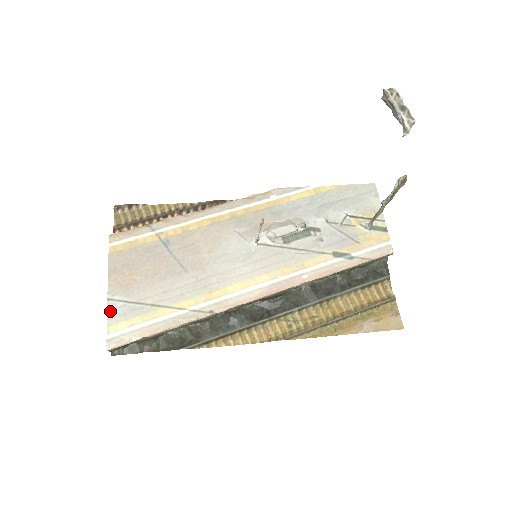
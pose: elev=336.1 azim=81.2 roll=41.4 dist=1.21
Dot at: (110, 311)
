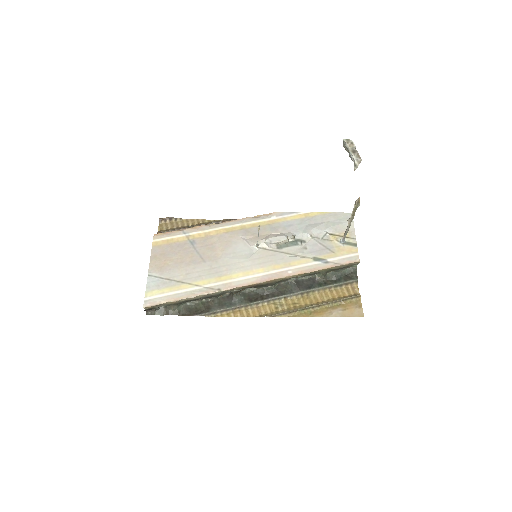
Dot at: (149, 283)
